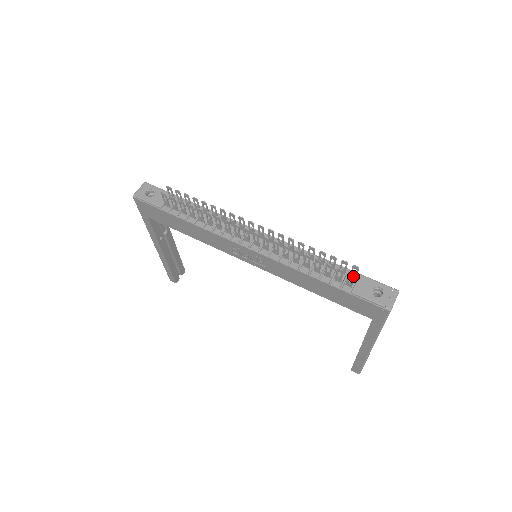
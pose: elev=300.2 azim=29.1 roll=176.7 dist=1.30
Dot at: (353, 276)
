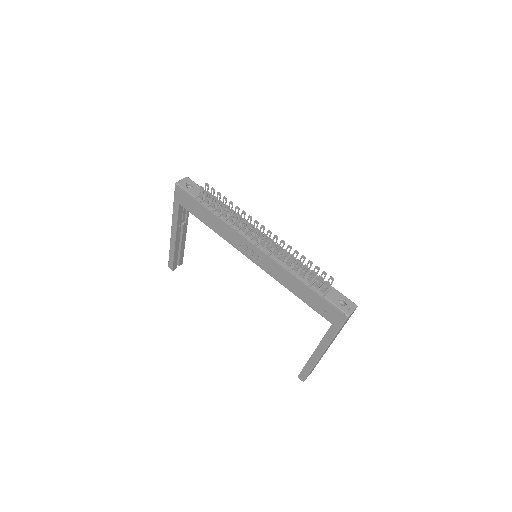
Dot at: (329, 283)
